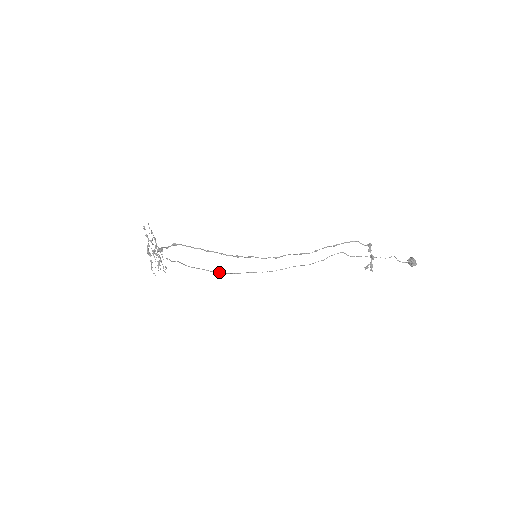
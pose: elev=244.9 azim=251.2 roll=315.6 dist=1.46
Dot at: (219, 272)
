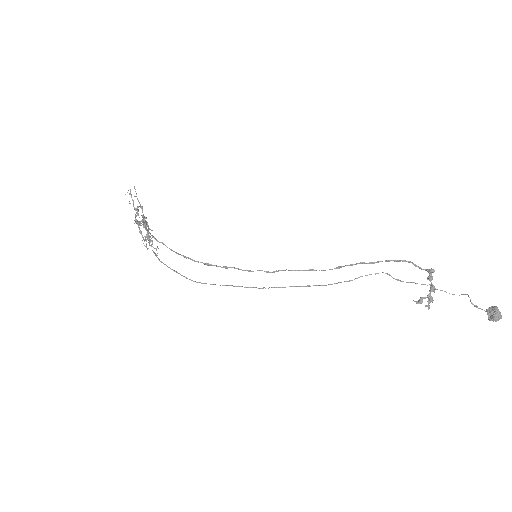
Dot at: (187, 278)
